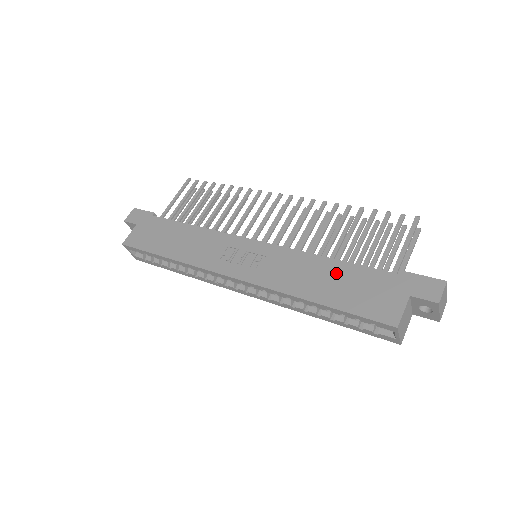
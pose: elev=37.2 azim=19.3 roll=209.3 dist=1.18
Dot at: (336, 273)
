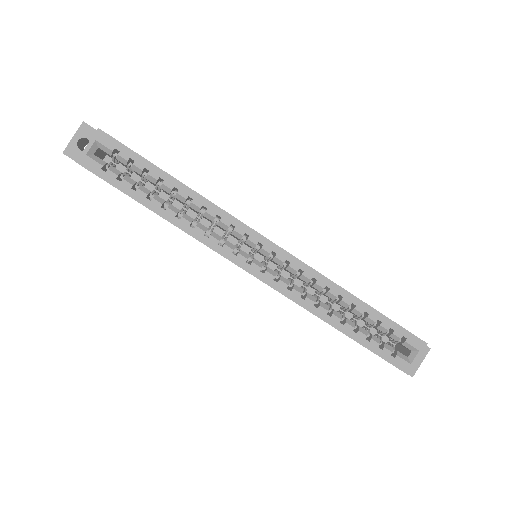
Dot at: occluded
